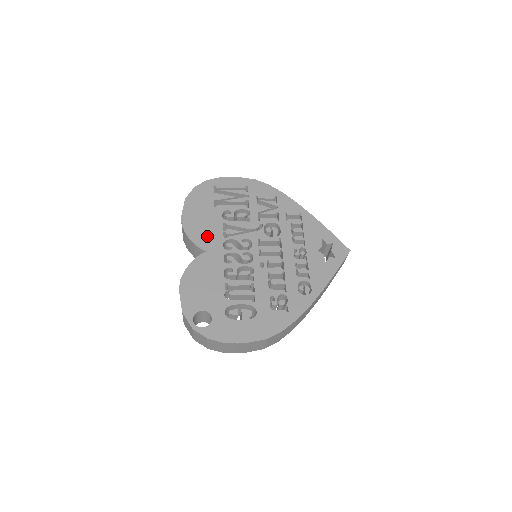
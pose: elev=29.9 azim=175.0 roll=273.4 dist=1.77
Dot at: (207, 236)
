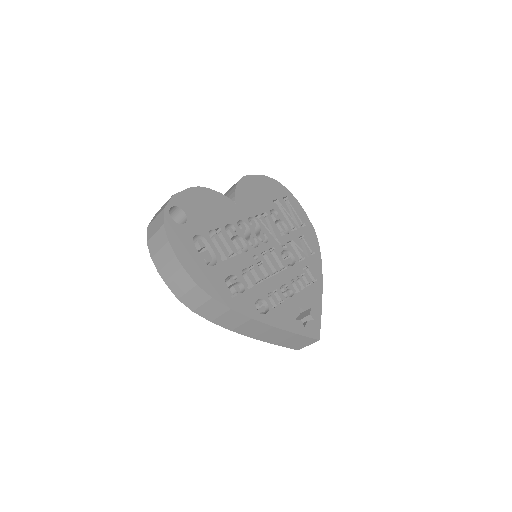
Dot at: (248, 201)
